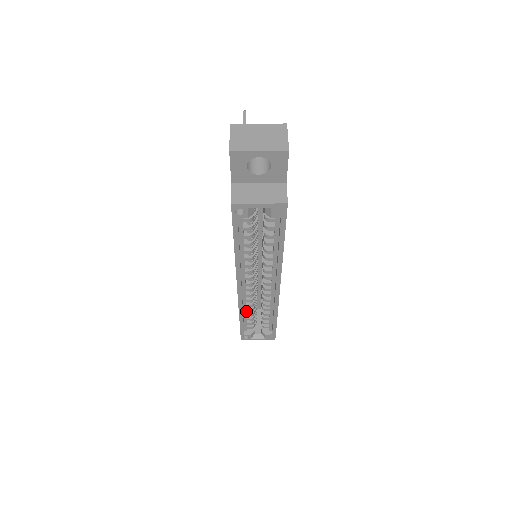
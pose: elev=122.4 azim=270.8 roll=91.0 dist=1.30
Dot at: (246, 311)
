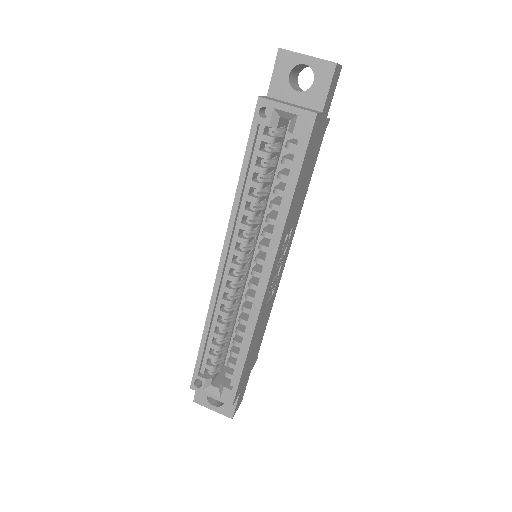
Dot at: (215, 325)
